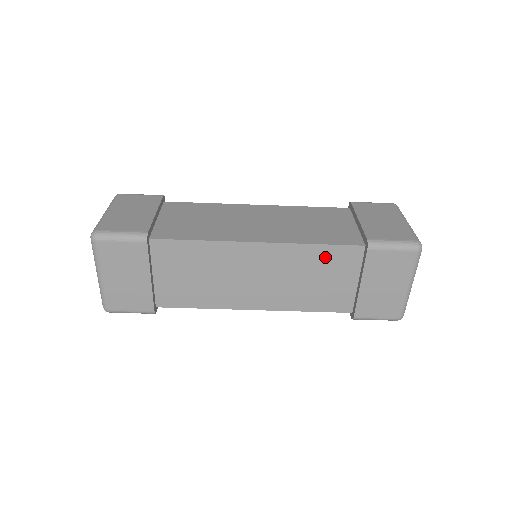
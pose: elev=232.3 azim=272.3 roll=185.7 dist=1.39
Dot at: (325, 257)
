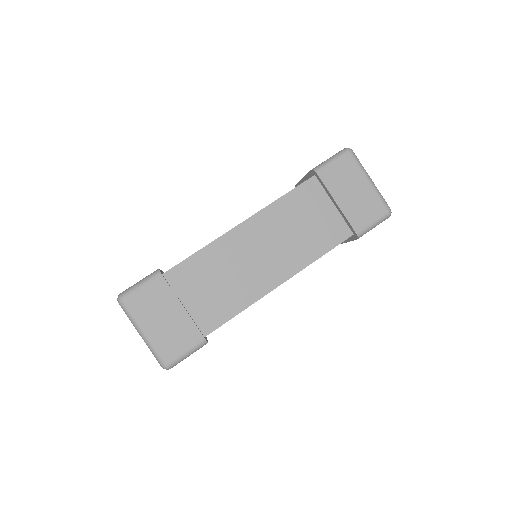
Dot at: (296, 202)
